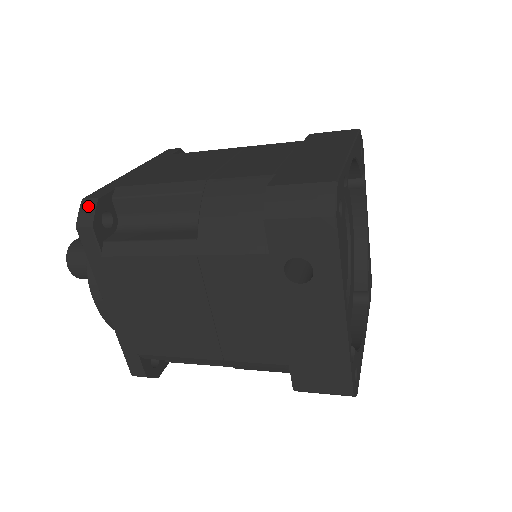
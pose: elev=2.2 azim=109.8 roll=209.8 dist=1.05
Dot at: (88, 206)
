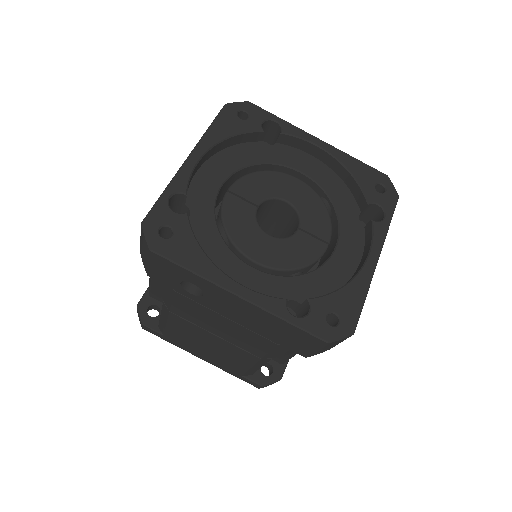
Dot at: (138, 312)
